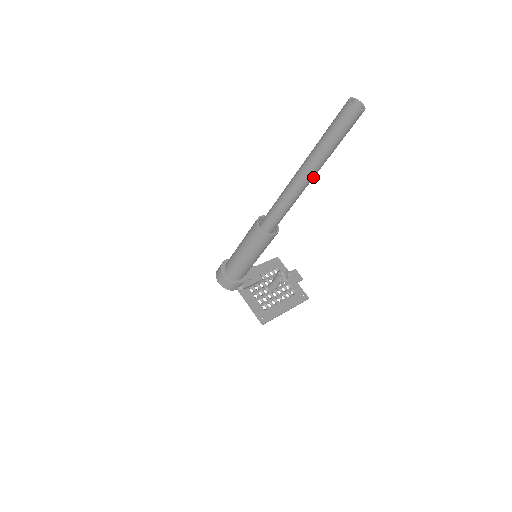
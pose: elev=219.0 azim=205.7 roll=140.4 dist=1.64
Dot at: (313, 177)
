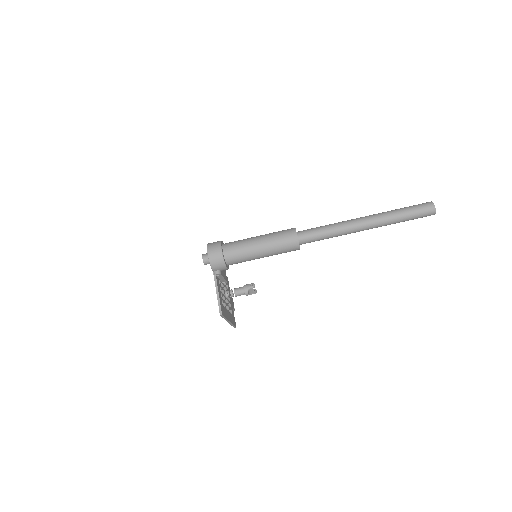
Dot at: (368, 229)
